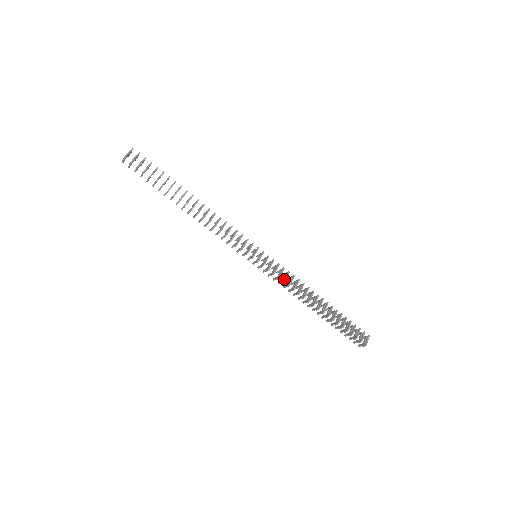
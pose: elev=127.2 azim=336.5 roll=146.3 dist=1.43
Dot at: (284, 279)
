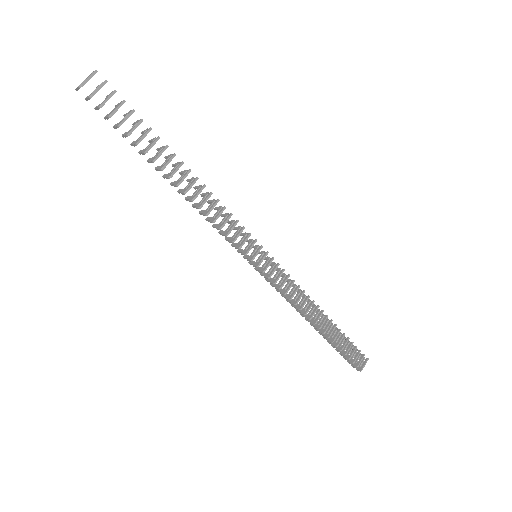
Dot at: (286, 290)
